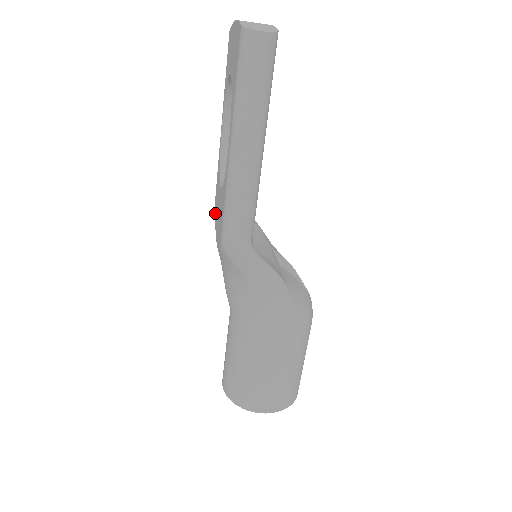
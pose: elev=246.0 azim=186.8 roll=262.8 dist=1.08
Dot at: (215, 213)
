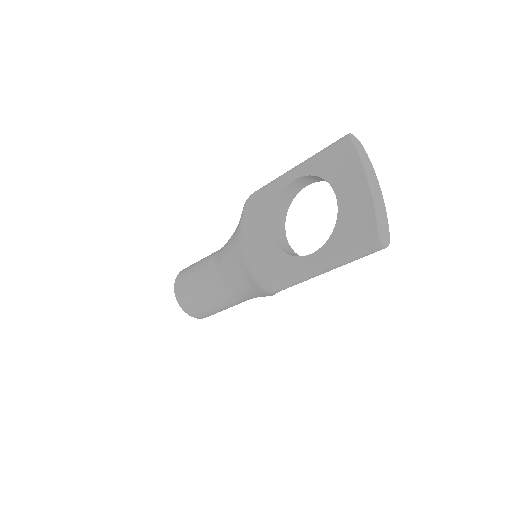
Dot at: (246, 219)
